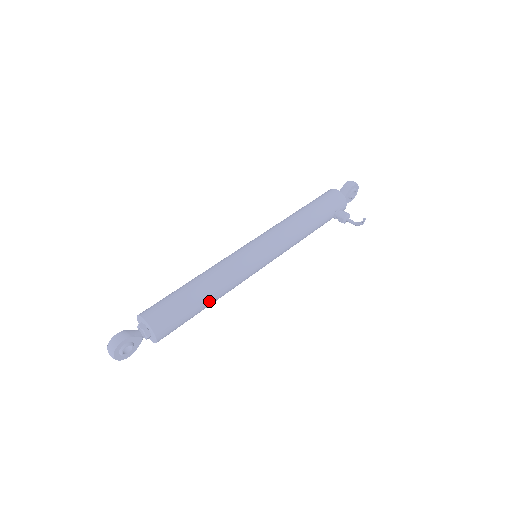
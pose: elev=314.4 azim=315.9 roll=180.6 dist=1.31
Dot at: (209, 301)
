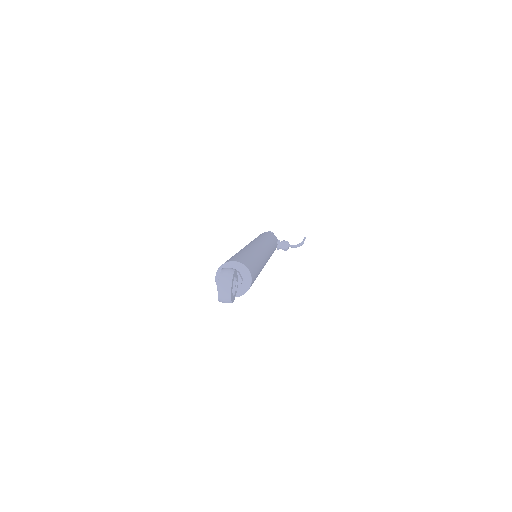
Dot at: (260, 267)
